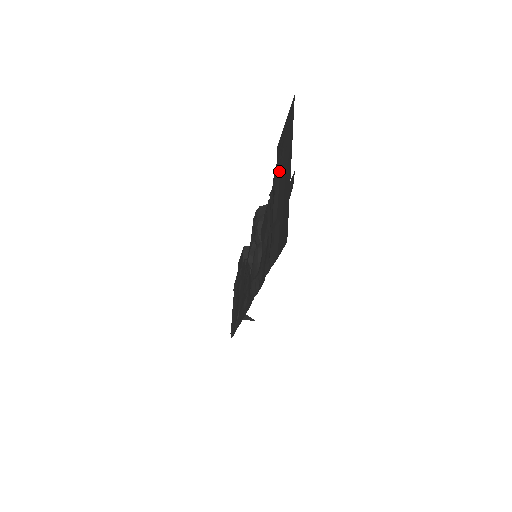
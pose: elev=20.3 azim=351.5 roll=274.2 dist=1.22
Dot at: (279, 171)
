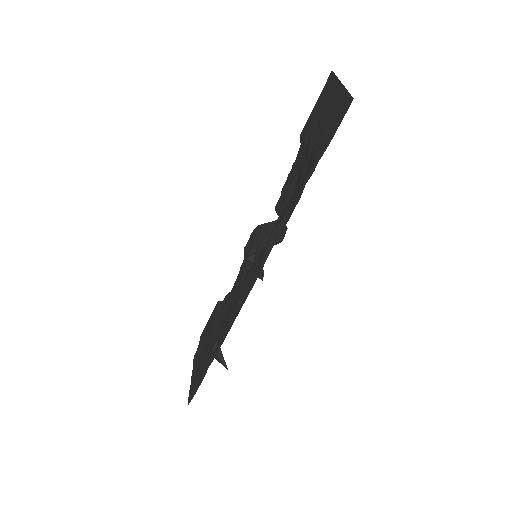
Dot at: (314, 123)
